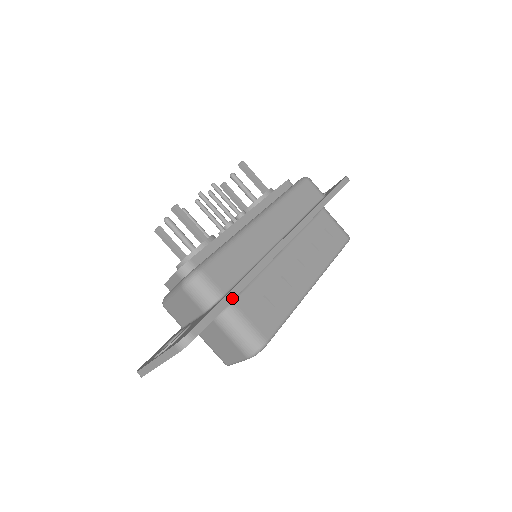
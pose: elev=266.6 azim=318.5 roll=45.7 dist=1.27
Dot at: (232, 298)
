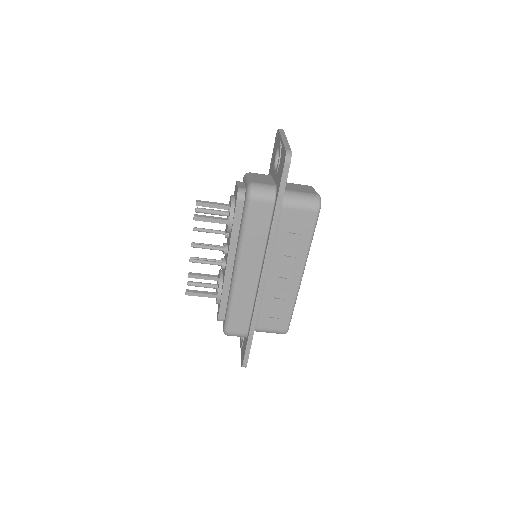
Dot at: (251, 339)
